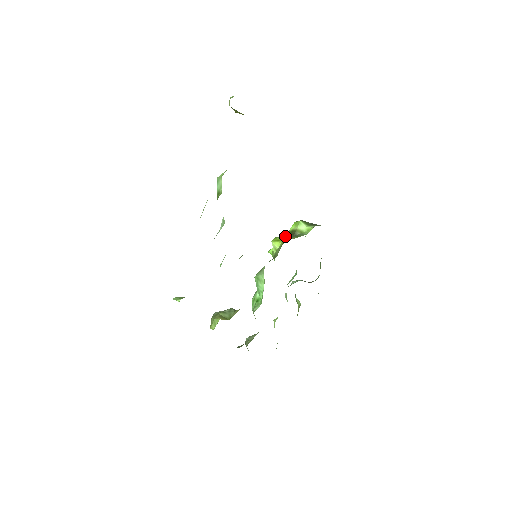
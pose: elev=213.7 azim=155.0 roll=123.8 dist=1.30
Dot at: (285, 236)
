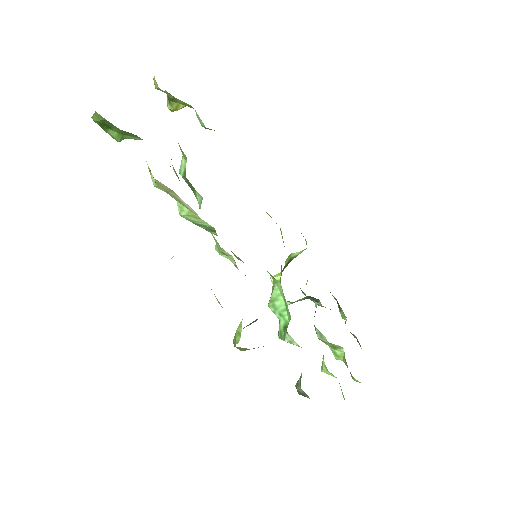
Dot at: (282, 270)
